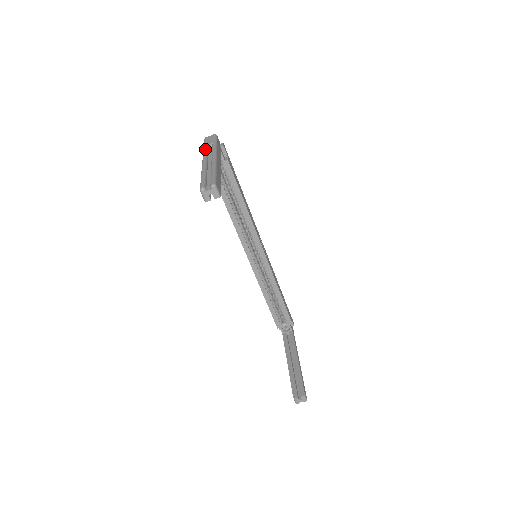
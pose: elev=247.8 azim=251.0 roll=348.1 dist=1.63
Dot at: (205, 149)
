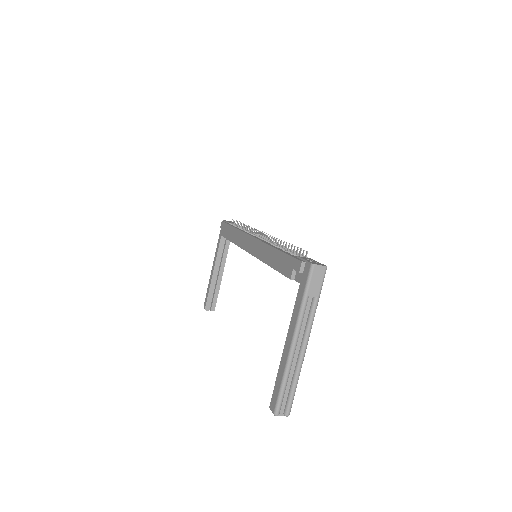
Dot at: (304, 310)
